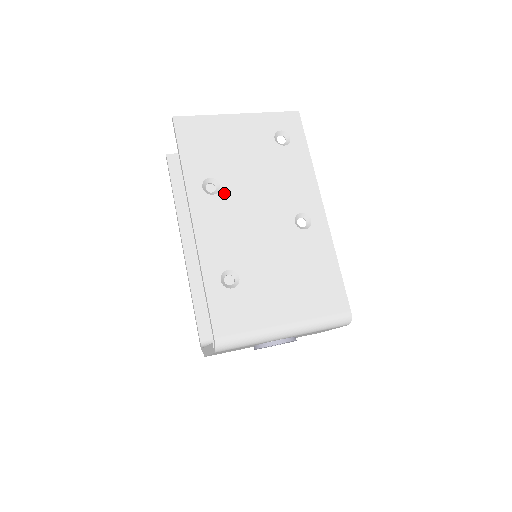
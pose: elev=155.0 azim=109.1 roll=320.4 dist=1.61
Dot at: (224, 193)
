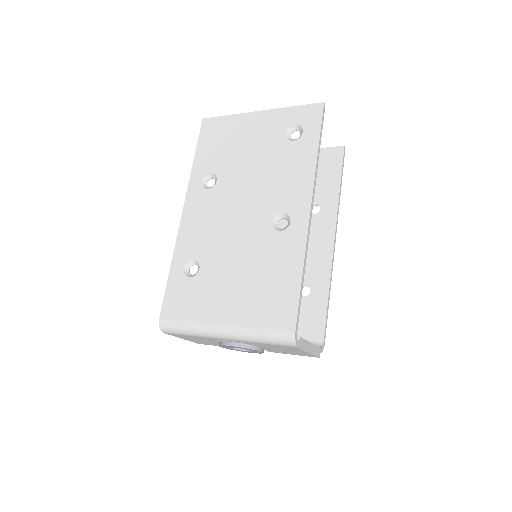
Dot at: (217, 188)
